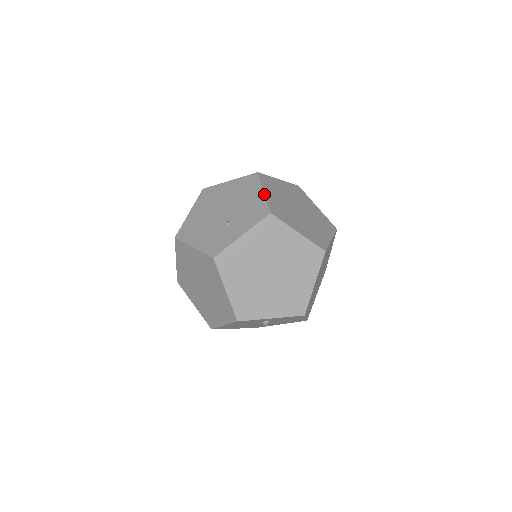
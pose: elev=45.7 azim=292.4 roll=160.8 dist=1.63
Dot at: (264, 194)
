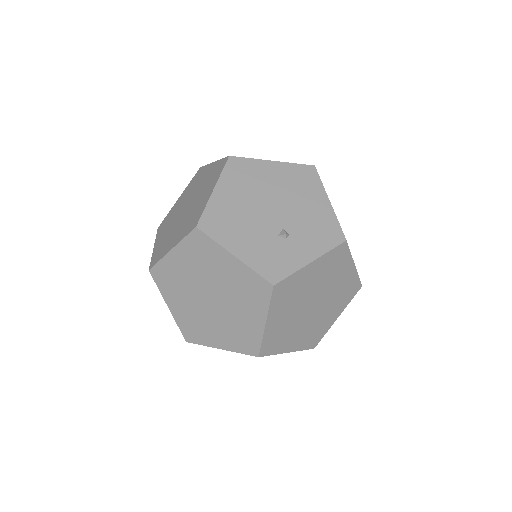
Dot at: occluded
